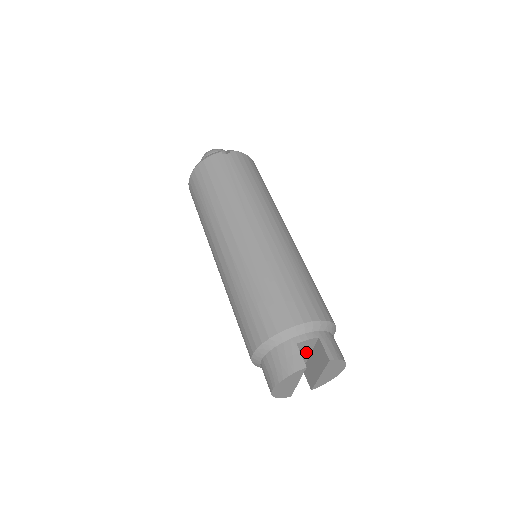
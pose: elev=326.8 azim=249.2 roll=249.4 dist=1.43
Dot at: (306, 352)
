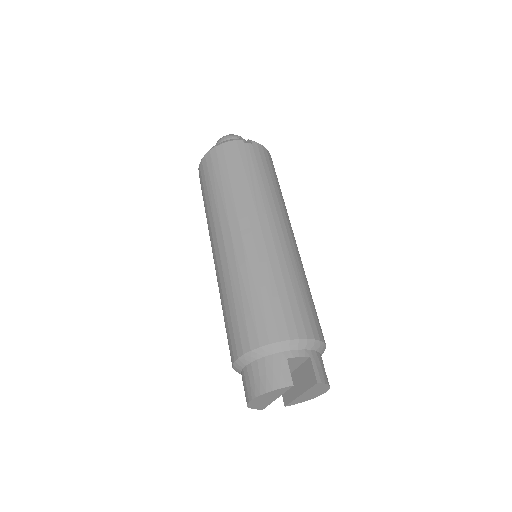
Dot at: (291, 368)
